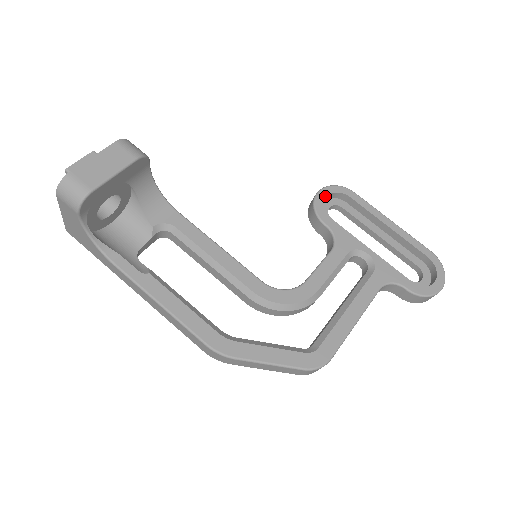
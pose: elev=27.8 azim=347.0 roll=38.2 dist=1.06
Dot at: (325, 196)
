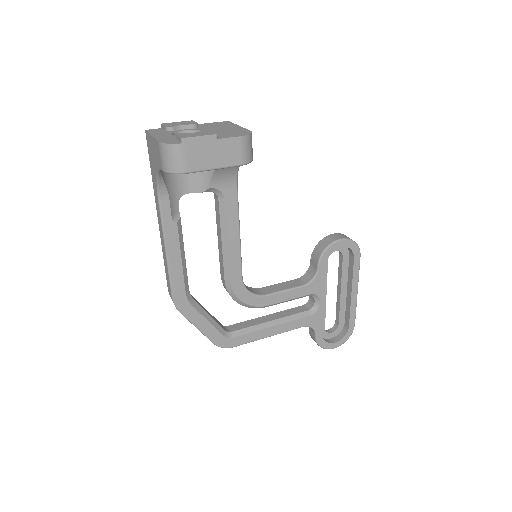
Dot at: (341, 246)
